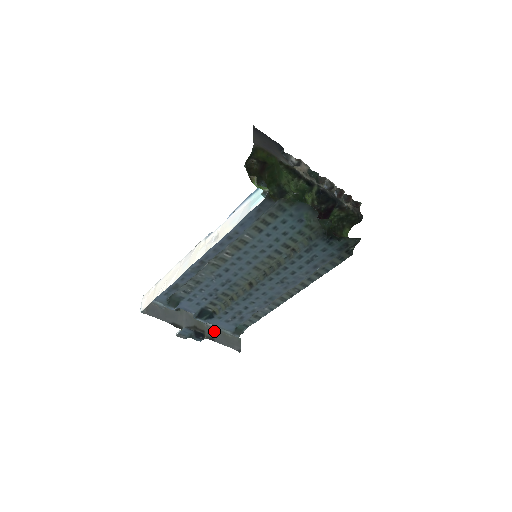
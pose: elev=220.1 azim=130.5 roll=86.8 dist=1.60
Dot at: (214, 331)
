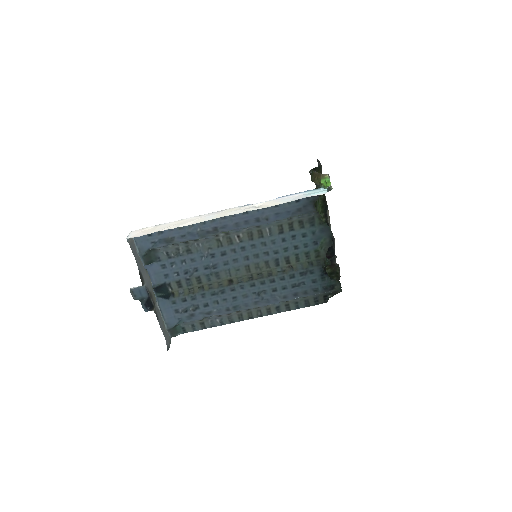
Dot at: (160, 313)
